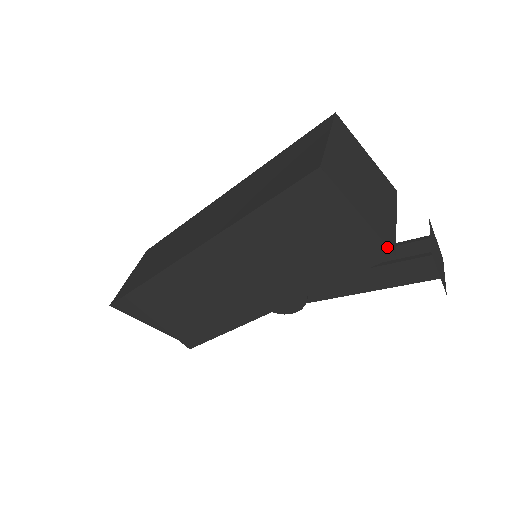
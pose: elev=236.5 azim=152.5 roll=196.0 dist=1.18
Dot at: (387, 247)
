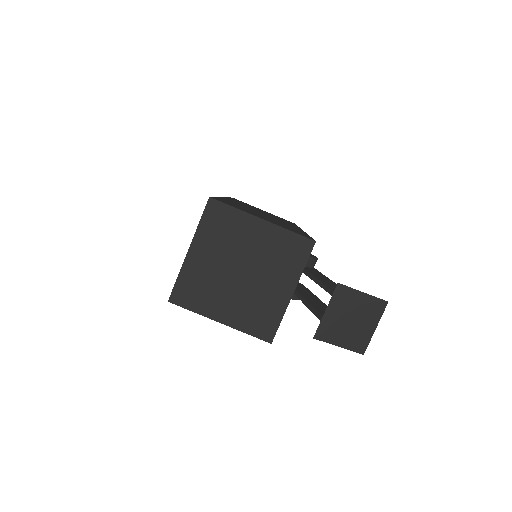
Dot at: (260, 339)
